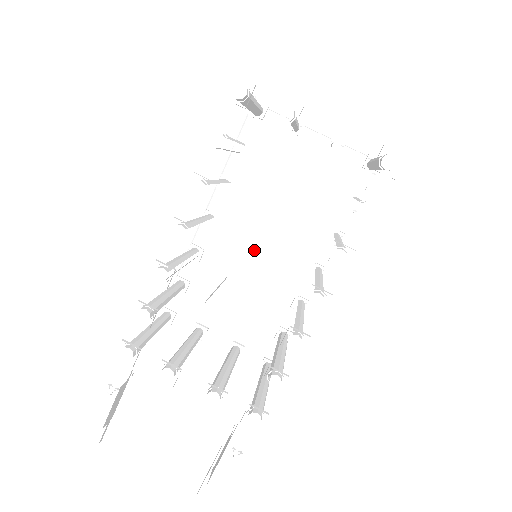
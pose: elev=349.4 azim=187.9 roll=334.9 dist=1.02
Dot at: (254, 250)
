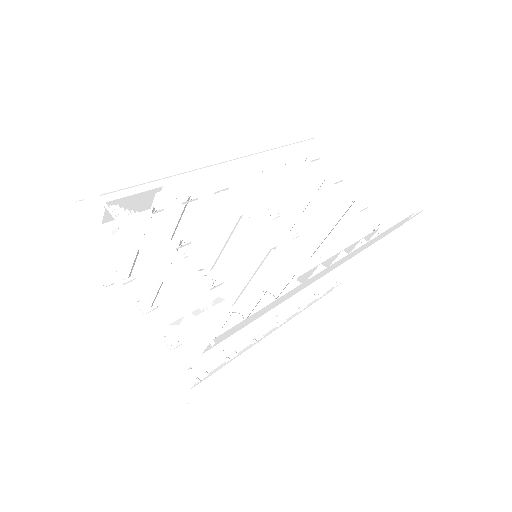
Dot at: occluded
